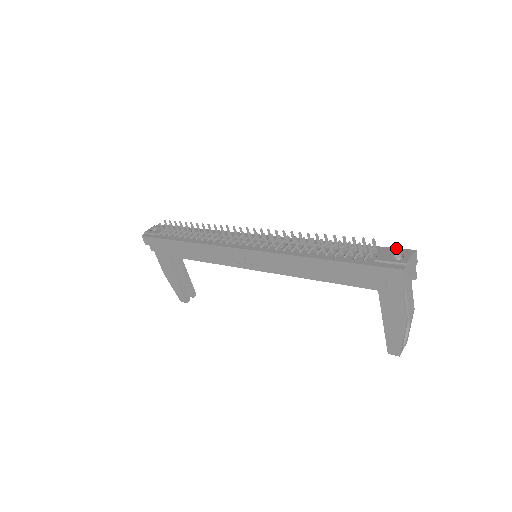
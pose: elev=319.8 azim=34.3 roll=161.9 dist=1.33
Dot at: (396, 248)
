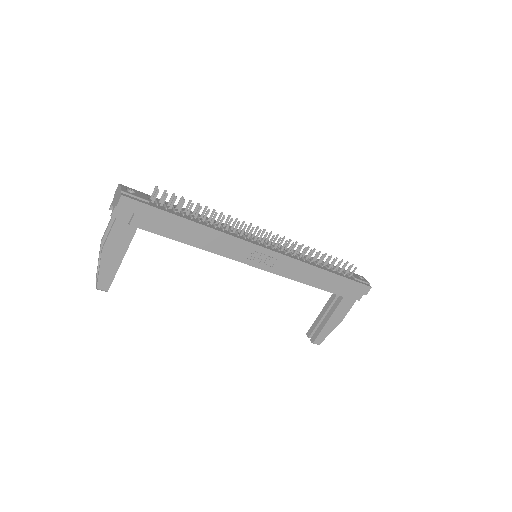
Dot at: occluded
